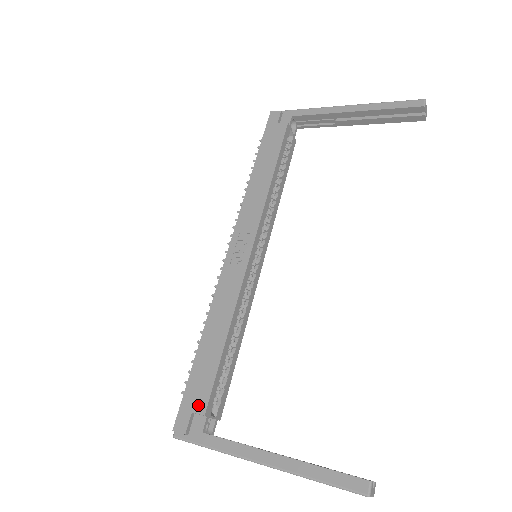
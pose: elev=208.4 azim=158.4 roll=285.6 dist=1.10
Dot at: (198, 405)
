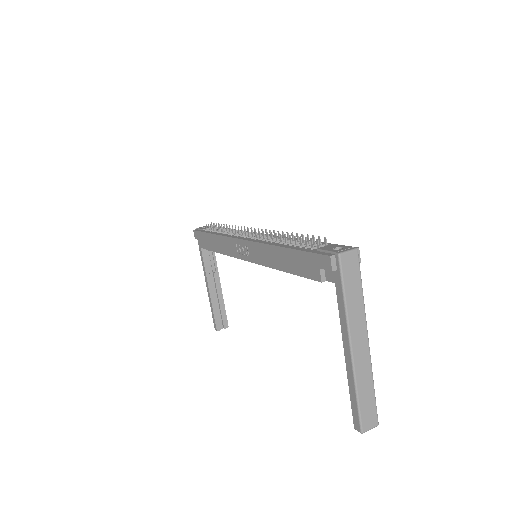
Dot at: (201, 243)
